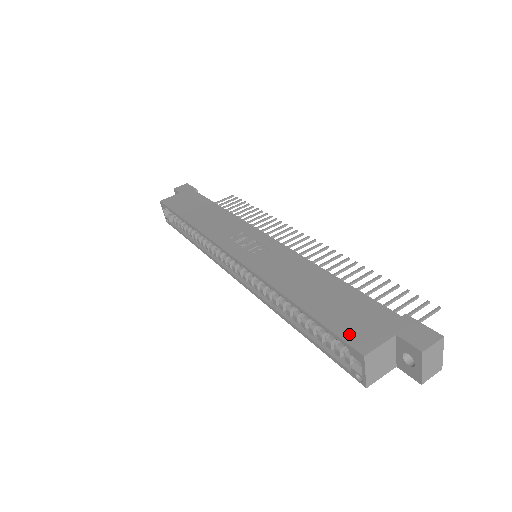
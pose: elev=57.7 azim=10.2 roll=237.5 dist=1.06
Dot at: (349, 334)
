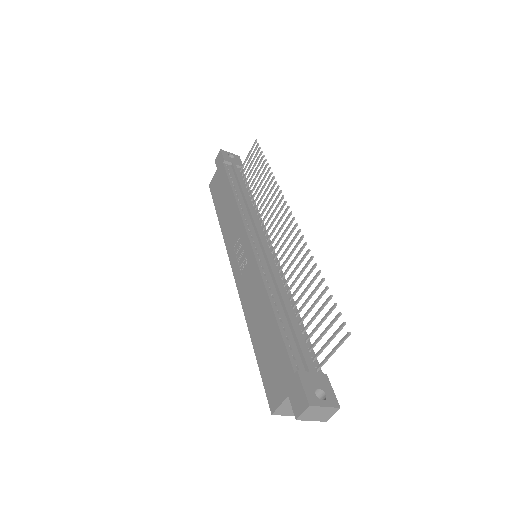
Dot at: (269, 388)
